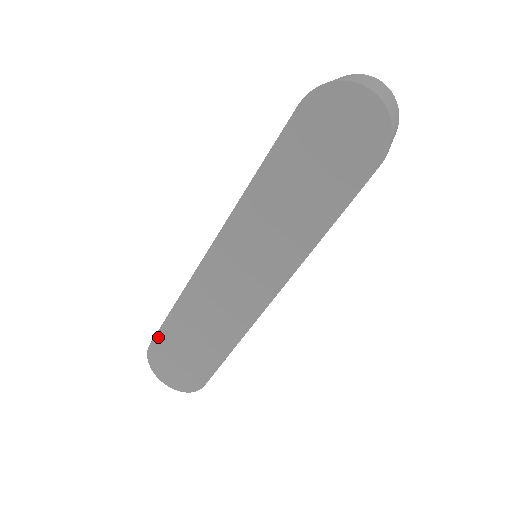
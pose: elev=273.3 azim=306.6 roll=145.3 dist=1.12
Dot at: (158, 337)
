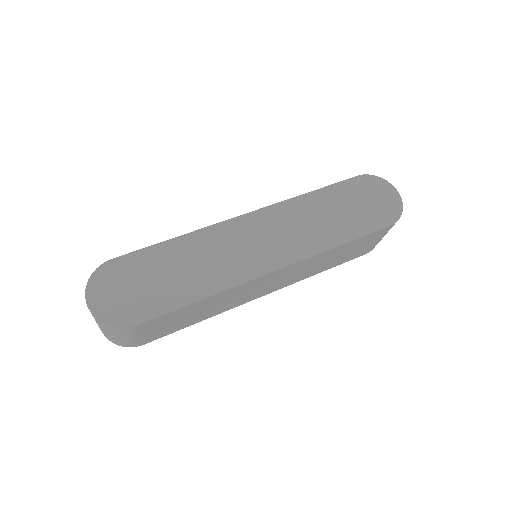
Dot at: (131, 256)
